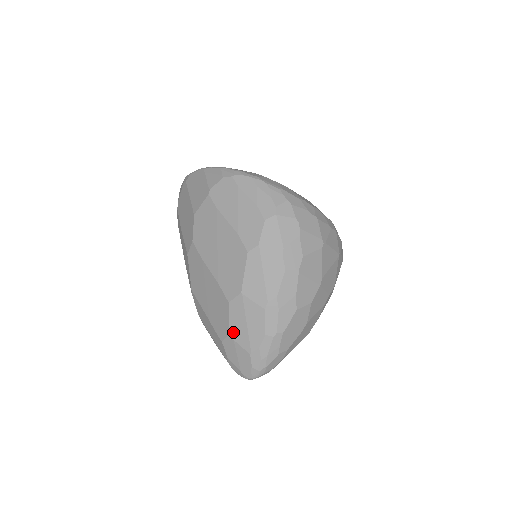
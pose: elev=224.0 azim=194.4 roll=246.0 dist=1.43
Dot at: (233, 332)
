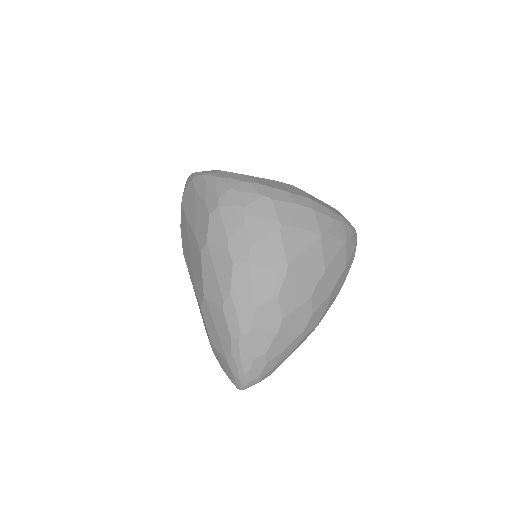
Dot at: (211, 339)
